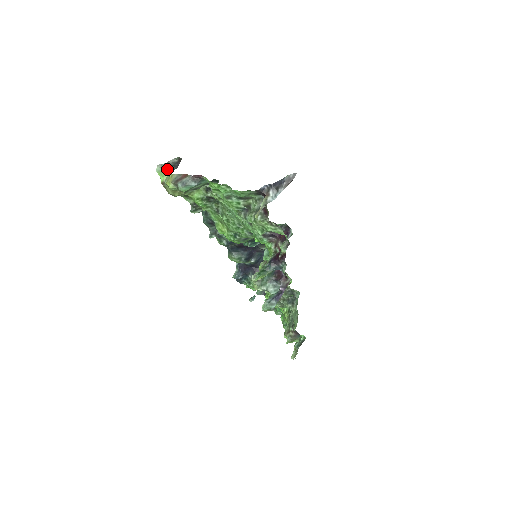
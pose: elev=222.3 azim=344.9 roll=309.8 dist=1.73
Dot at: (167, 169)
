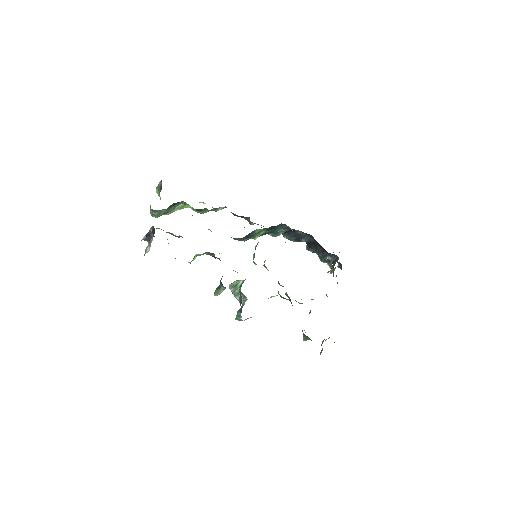
Dot at: (159, 191)
